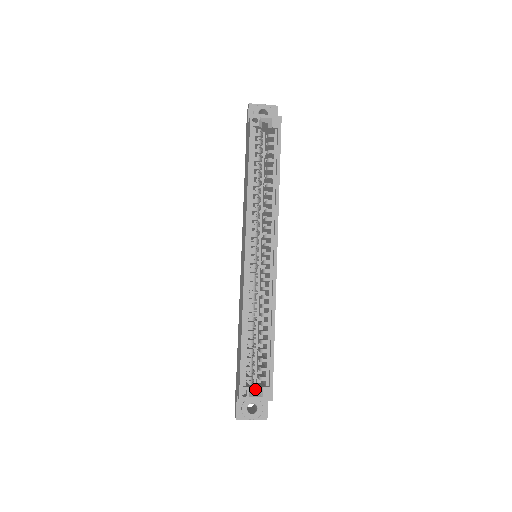
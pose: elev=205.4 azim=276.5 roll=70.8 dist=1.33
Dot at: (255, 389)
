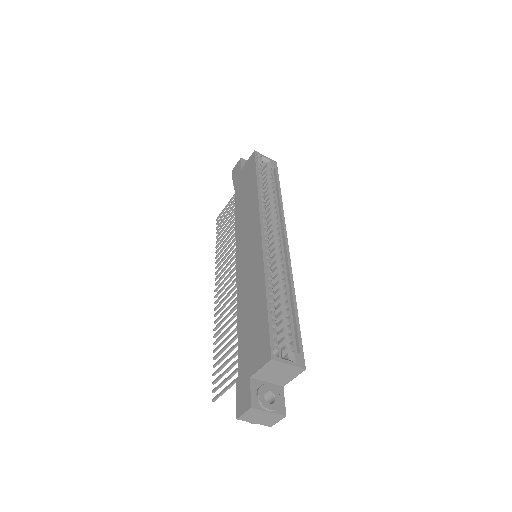
Dot at: occluded
